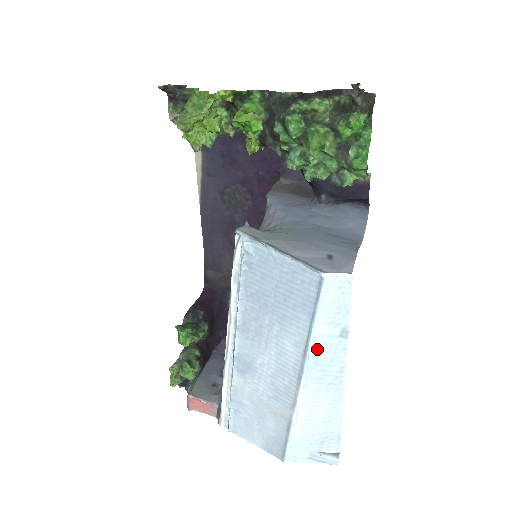
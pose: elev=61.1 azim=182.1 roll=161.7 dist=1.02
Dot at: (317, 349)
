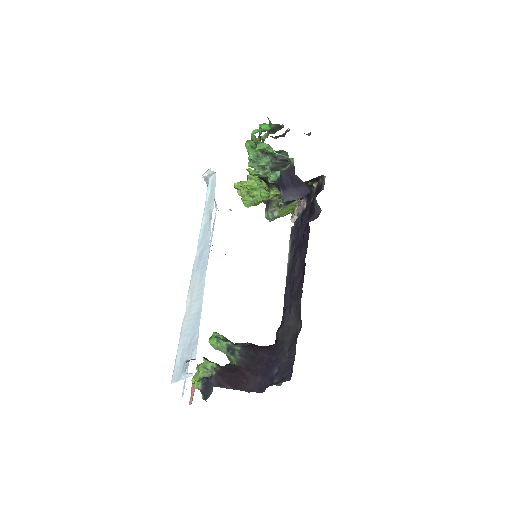
Dot at: (202, 239)
